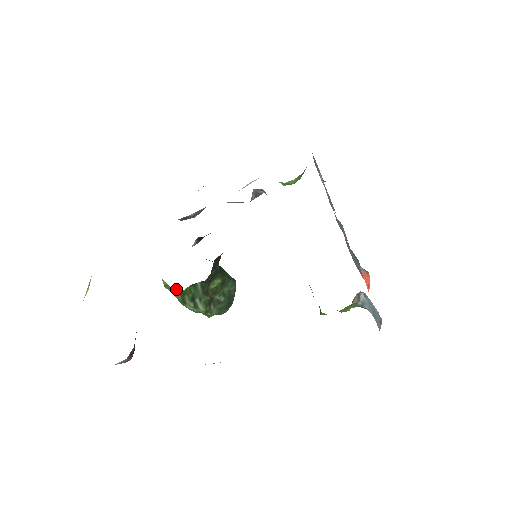
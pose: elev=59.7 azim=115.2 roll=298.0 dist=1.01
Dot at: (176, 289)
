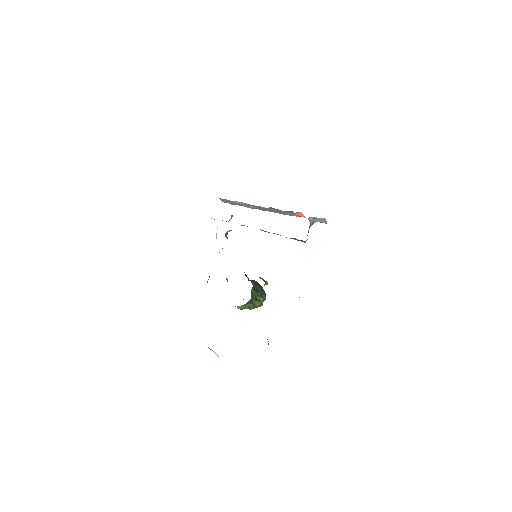
Dot at: (247, 303)
